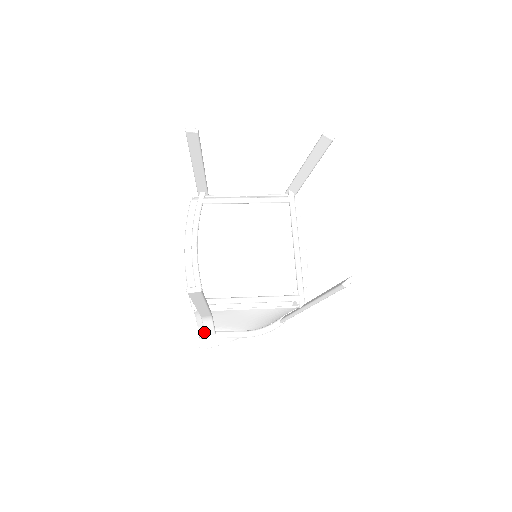
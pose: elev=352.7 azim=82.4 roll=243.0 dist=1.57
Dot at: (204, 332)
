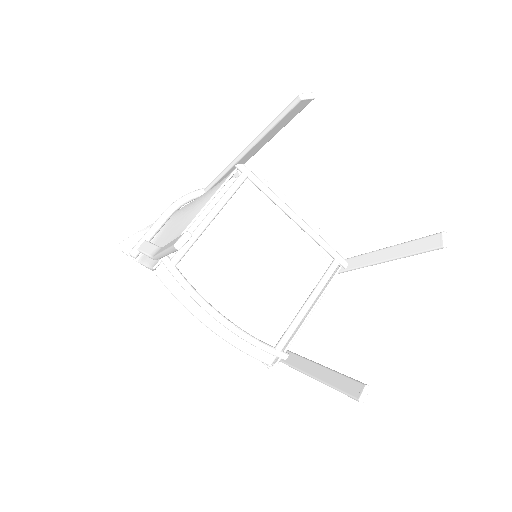
Dot at: occluded
